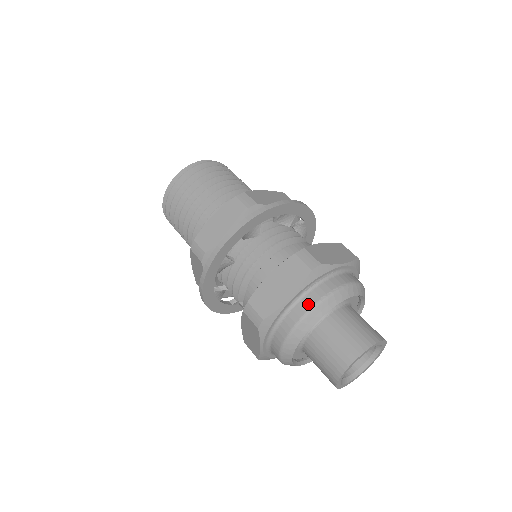
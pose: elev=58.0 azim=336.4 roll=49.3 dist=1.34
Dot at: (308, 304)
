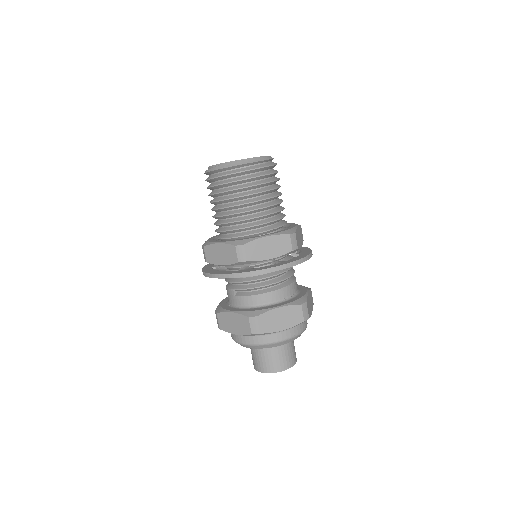
Dot at: (287, 336)
